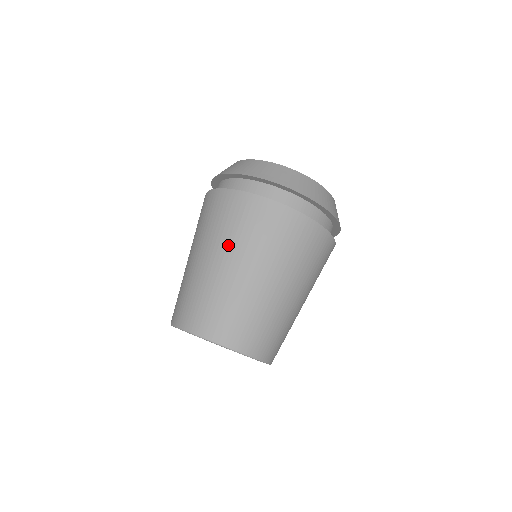
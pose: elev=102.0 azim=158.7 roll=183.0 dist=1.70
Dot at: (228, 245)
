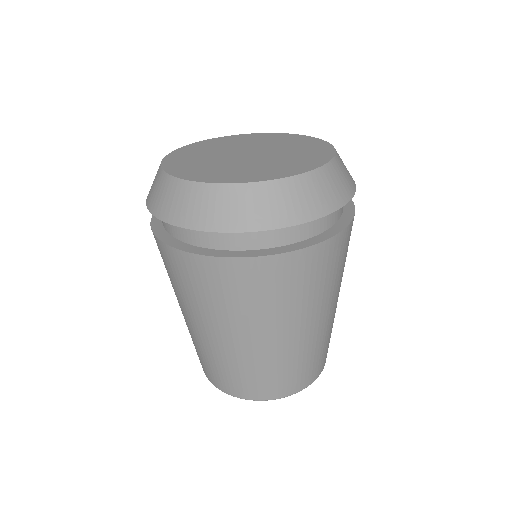
Dot at: (217, 318)
